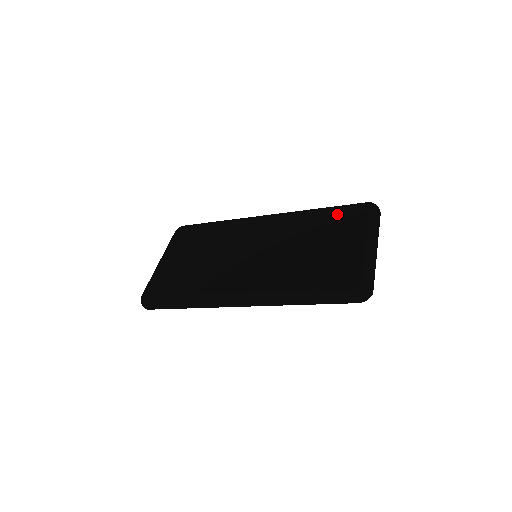
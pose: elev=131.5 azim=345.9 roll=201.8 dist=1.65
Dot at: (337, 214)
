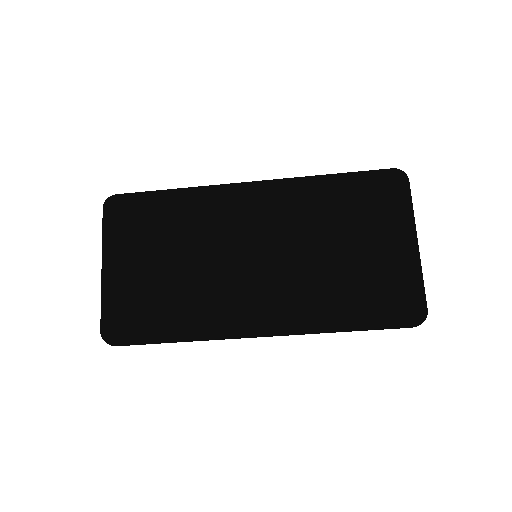
Dot at: (359, 191)
